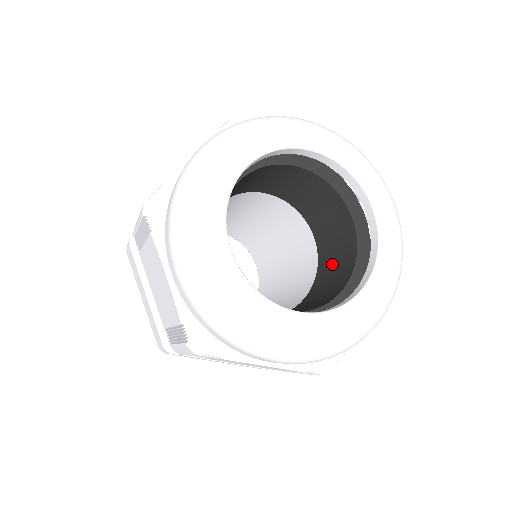
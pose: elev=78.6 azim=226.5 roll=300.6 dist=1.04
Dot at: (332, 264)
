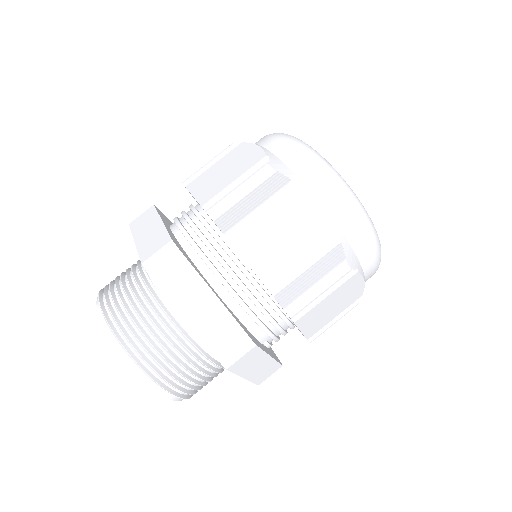
Dot at: occluded
